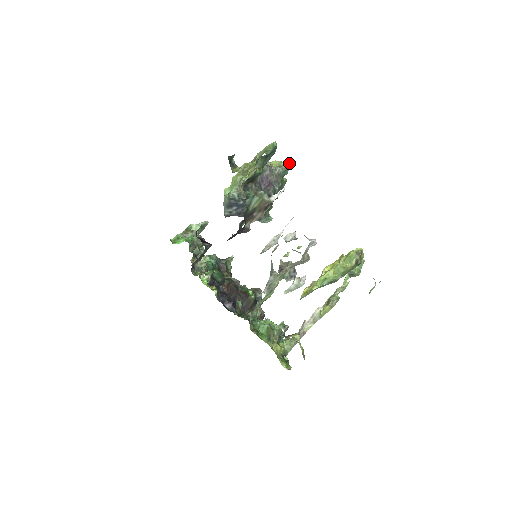
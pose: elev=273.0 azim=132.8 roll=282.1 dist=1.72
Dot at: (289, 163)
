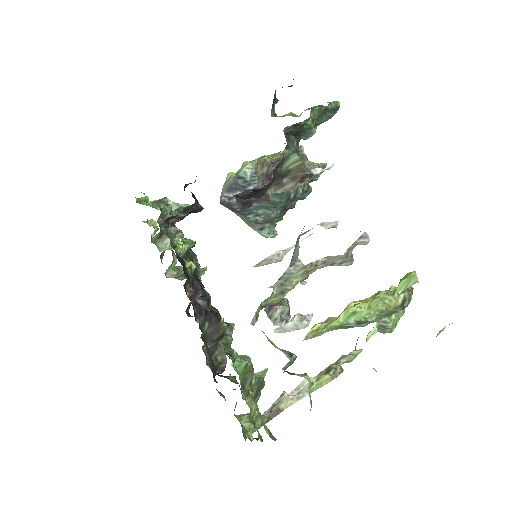
Dot at: (324, 166)
